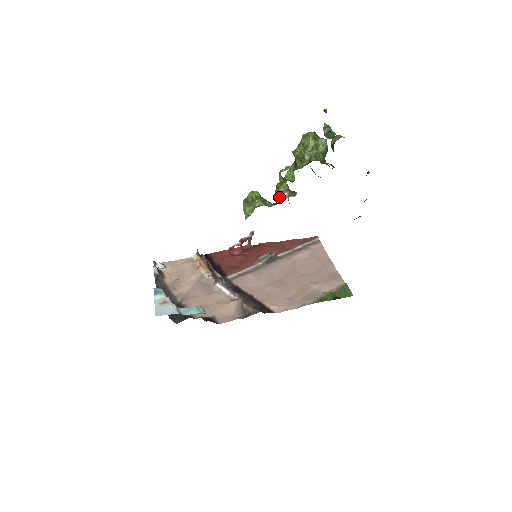
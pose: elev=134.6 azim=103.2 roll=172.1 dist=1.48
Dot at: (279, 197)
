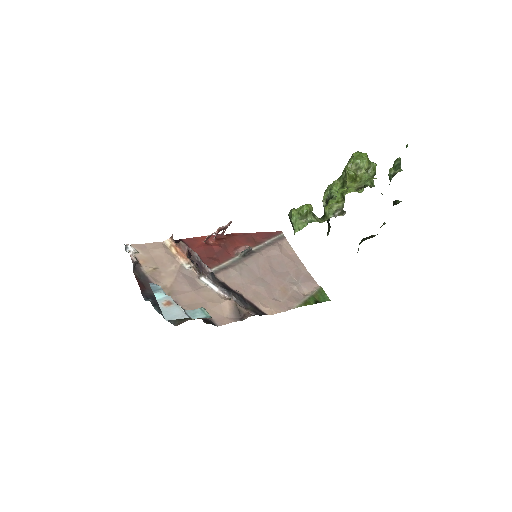
Dot at: (330, 215)
